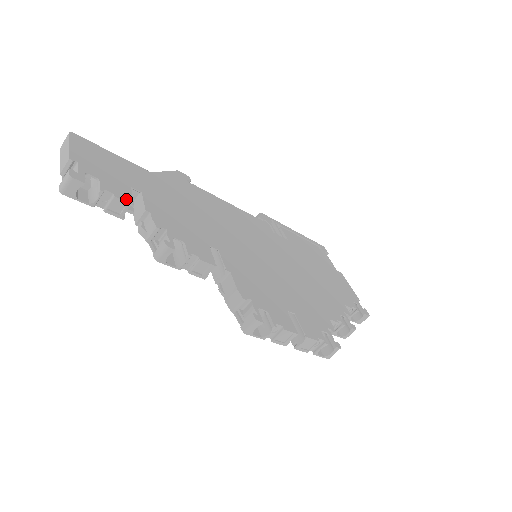
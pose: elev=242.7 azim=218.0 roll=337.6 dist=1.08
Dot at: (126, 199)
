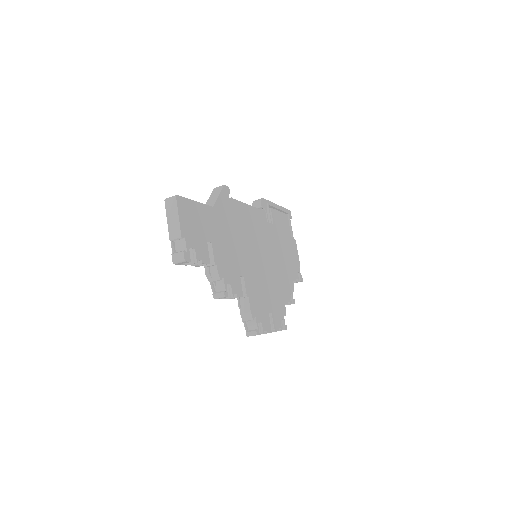
Dot at: (207, 261)
